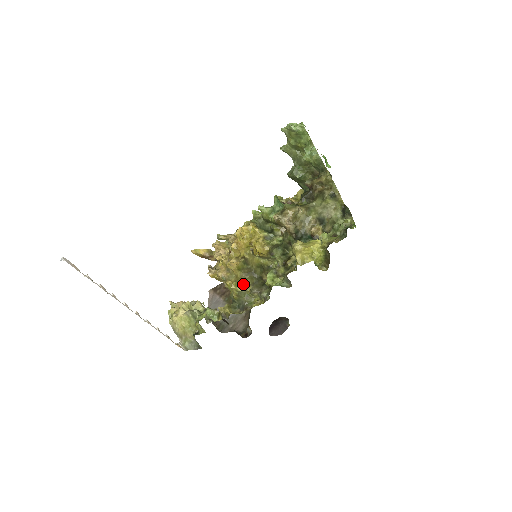
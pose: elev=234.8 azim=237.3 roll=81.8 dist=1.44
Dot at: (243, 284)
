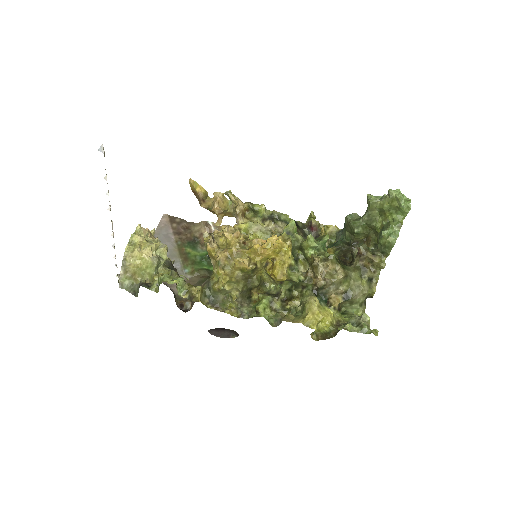
Dot at: (233, 285)
